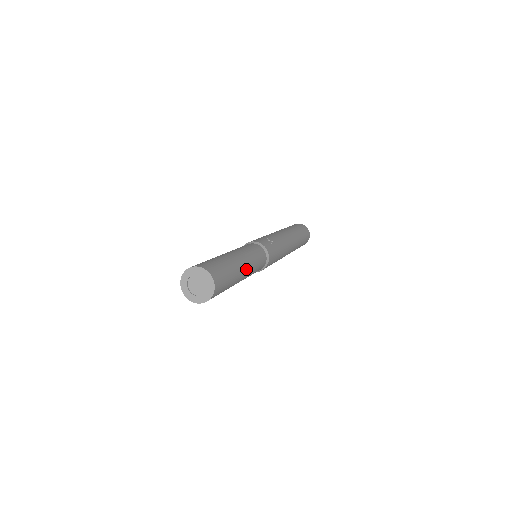
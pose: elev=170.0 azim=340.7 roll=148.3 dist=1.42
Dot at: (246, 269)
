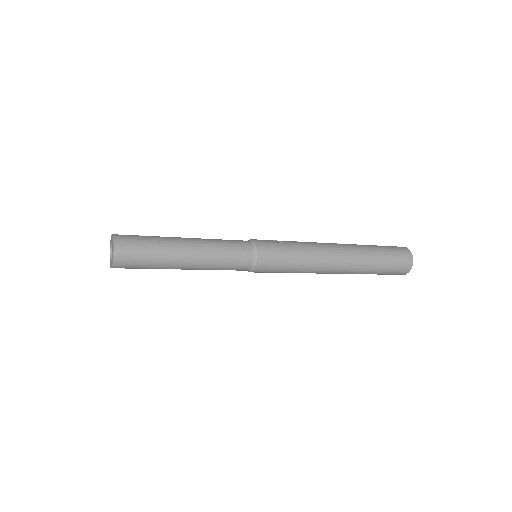
Dot at: (194, 251)
